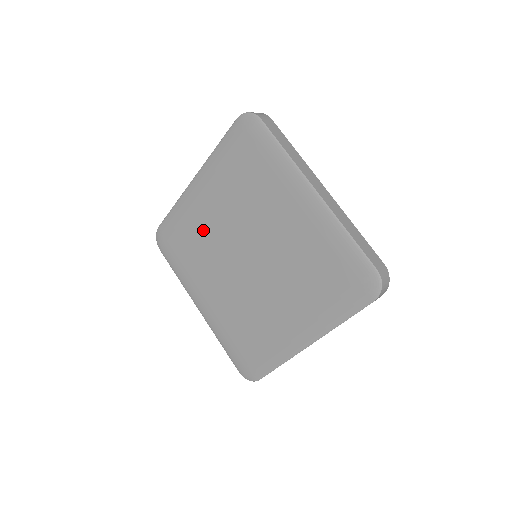
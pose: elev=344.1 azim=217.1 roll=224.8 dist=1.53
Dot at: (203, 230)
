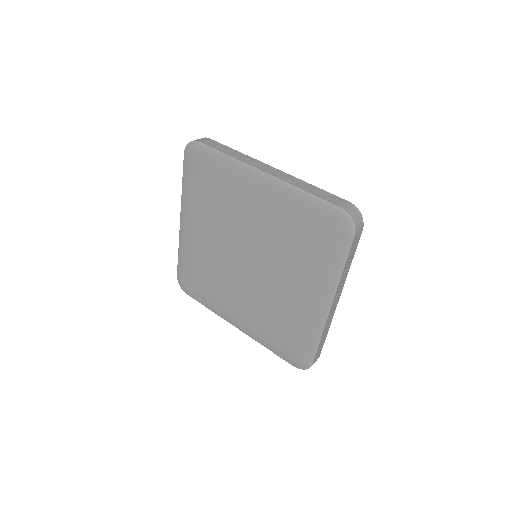
Dot at: (206, 257)
